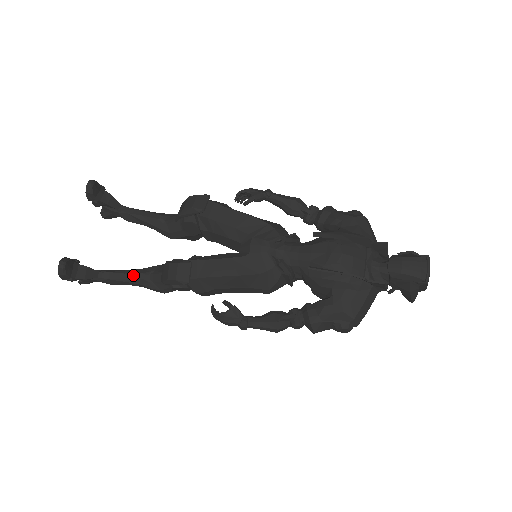
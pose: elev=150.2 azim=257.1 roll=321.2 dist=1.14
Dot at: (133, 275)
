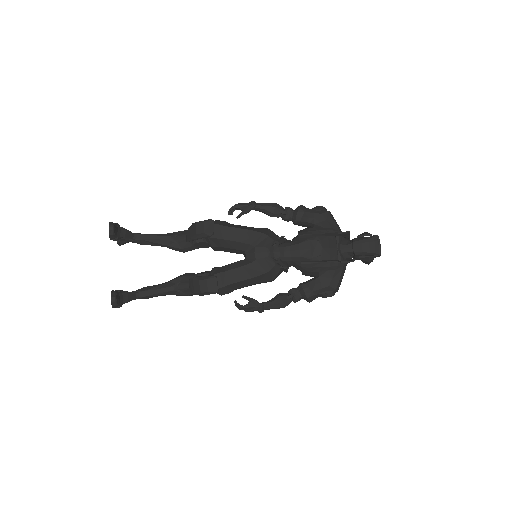
Dot at: (164, 289)
